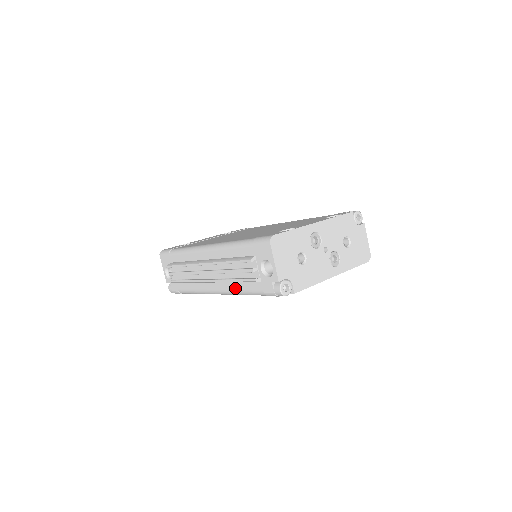
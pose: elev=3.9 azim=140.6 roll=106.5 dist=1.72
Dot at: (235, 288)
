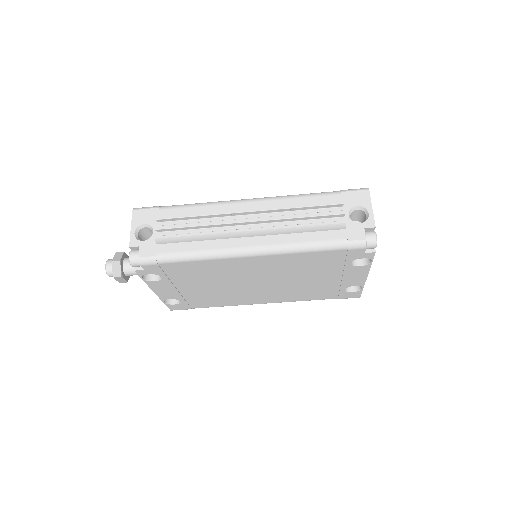
Dot at: (295, 240)
